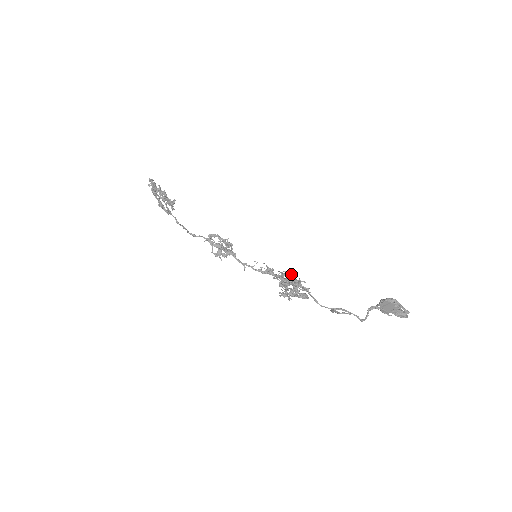
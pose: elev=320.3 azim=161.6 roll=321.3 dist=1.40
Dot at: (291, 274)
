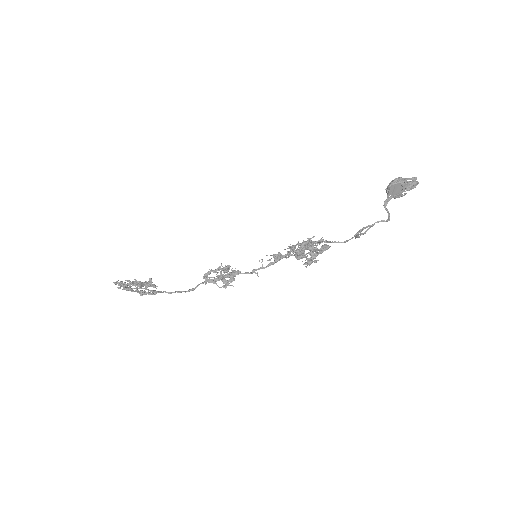
Dot at: occluded
